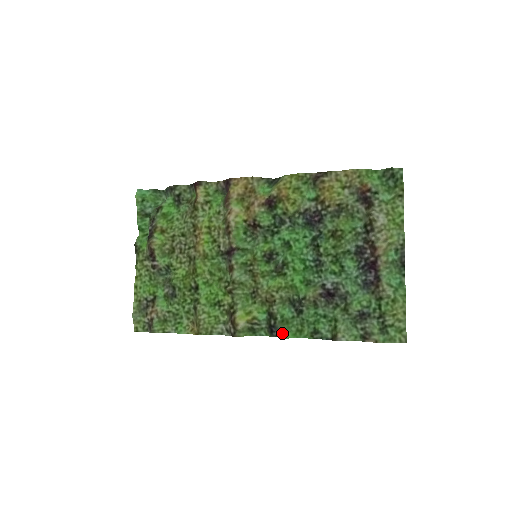
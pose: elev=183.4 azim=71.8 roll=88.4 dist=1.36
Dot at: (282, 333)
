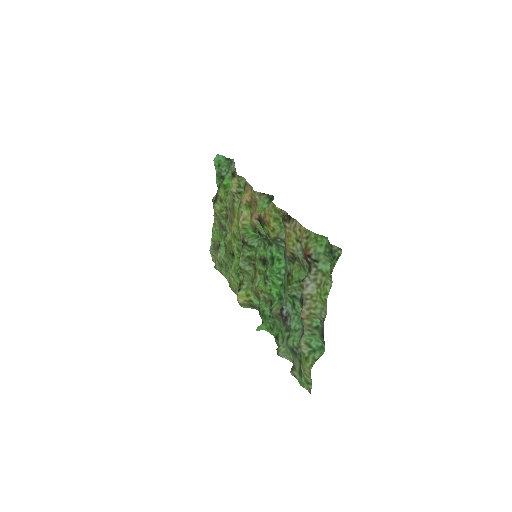
Dot at: (263, 322)
